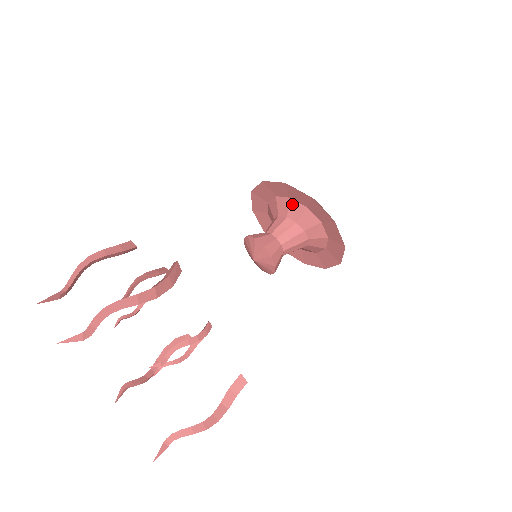
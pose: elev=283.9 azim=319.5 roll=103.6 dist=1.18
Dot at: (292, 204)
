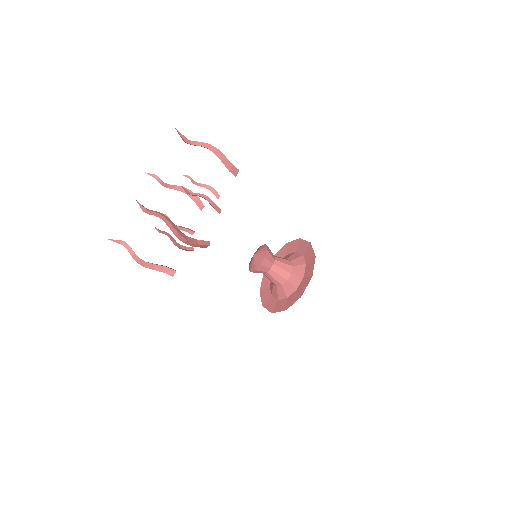
Dot at: (295, 254)
